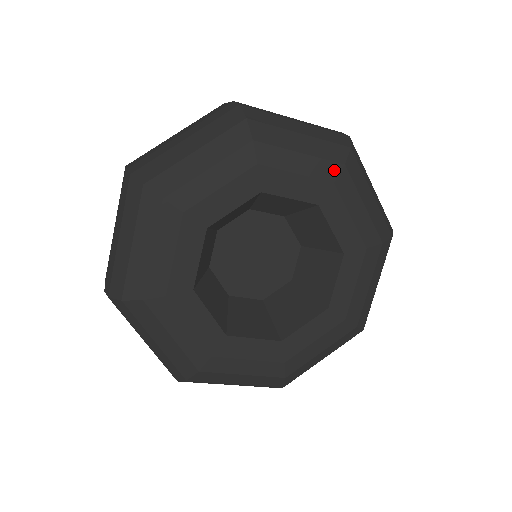
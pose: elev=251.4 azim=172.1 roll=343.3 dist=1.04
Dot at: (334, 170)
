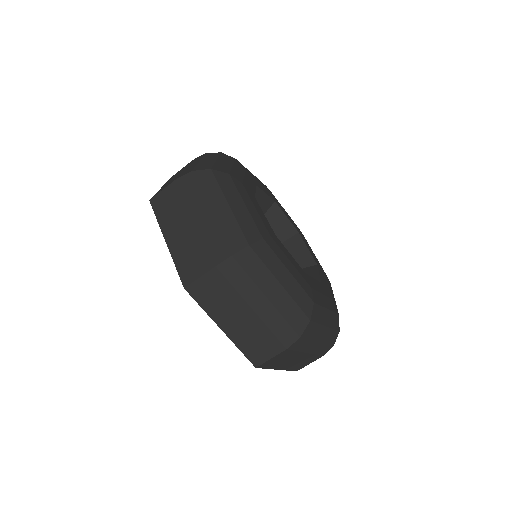
Dot at: (266, 186)
